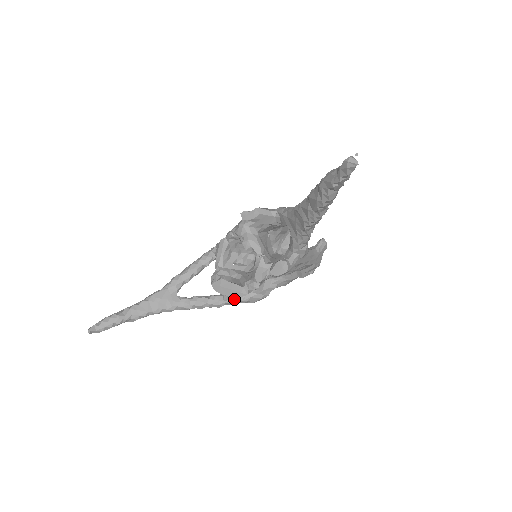
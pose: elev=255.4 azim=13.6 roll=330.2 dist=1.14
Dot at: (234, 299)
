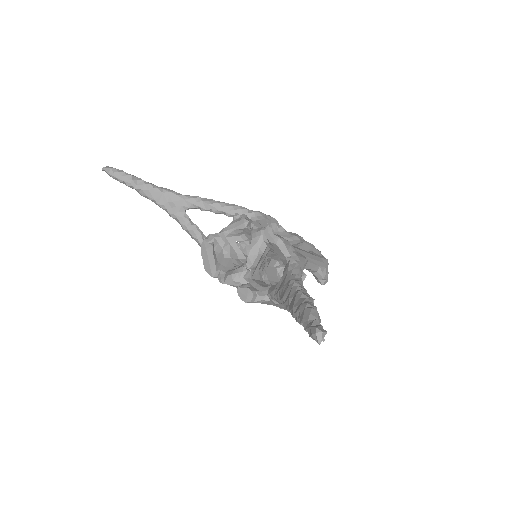
Dot at: occluded
